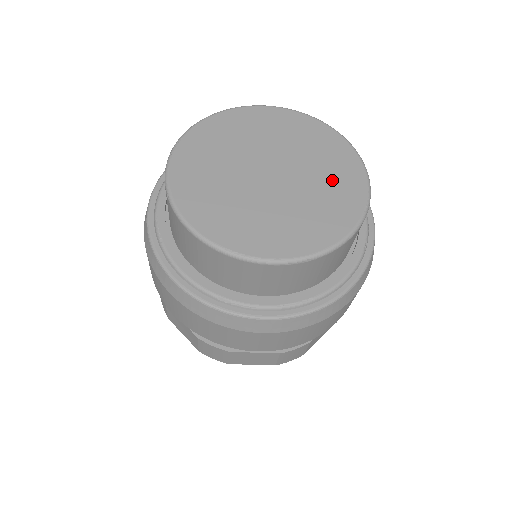
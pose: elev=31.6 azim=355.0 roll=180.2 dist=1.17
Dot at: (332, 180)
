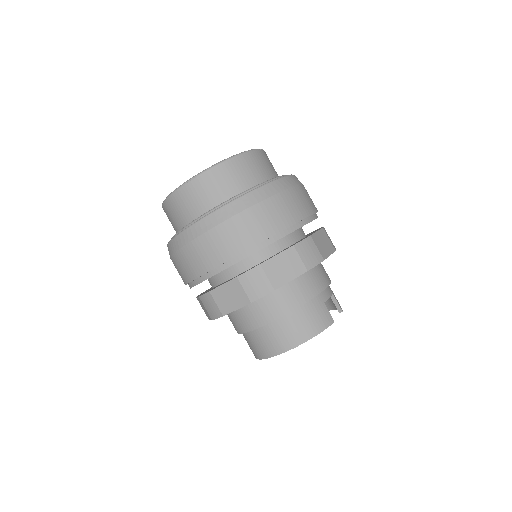
Dot at: occluded
